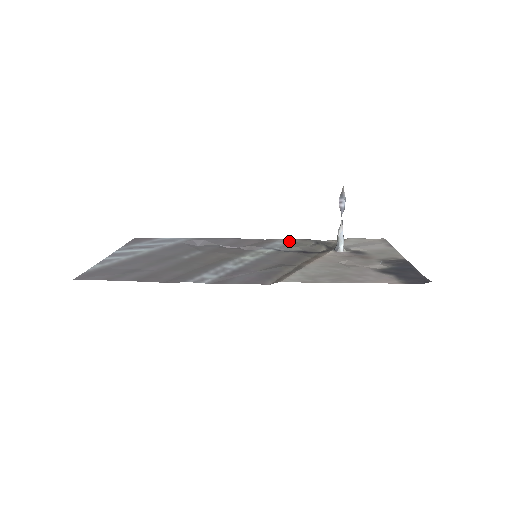
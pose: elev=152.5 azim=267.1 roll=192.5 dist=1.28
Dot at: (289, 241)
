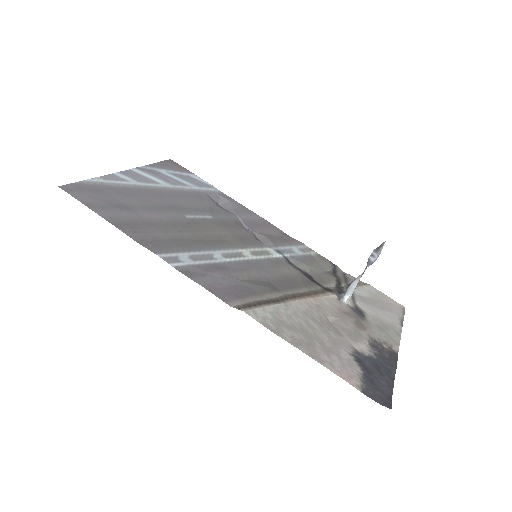
Dot at: (308, 253)
